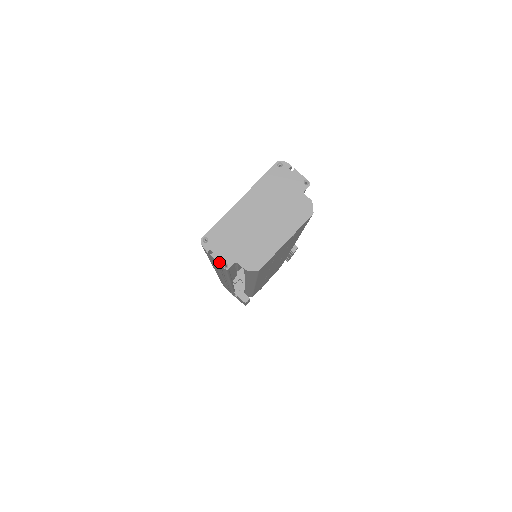
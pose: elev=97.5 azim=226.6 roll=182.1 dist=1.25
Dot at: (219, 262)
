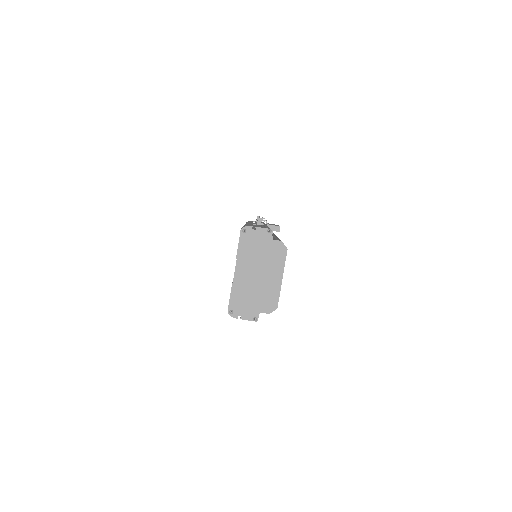
Dot at: (249, 320)
